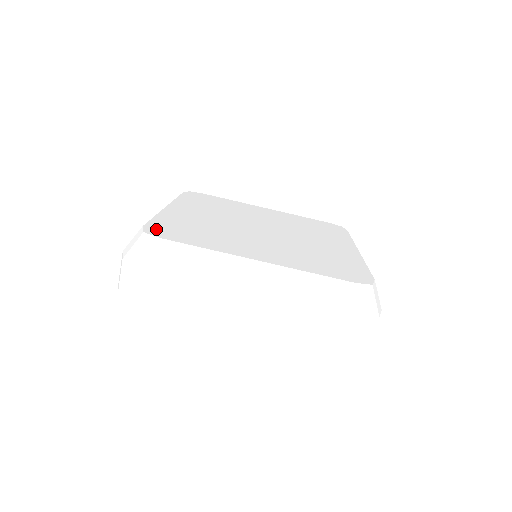
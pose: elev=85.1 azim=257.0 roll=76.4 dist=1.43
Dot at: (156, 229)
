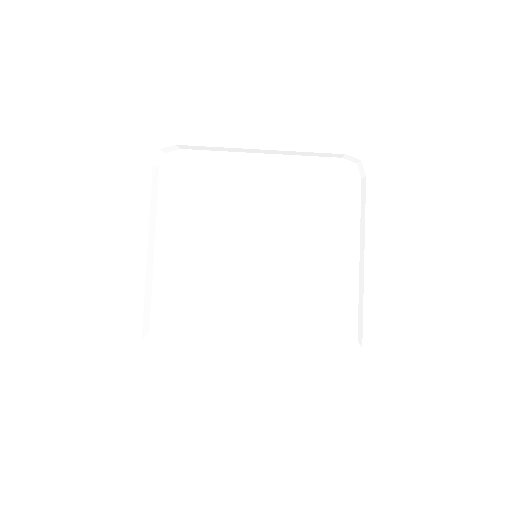
Dot at: (161, 334)
